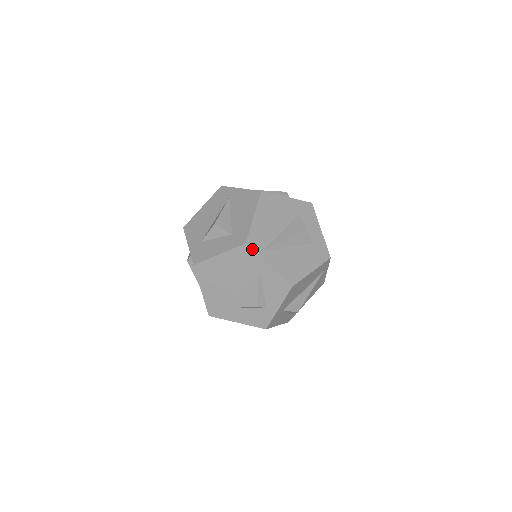
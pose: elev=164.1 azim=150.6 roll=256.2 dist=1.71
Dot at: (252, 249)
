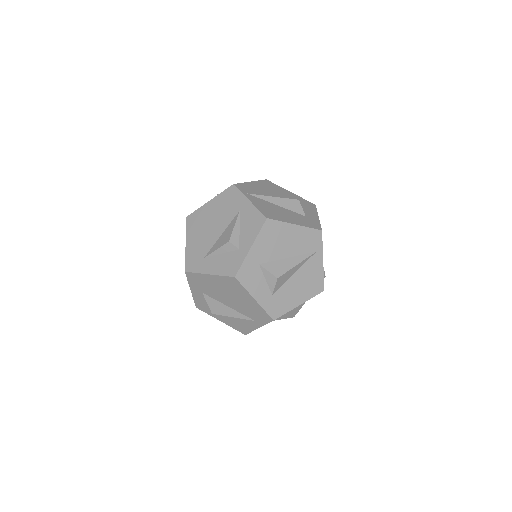
Dot at: (237, 188)
